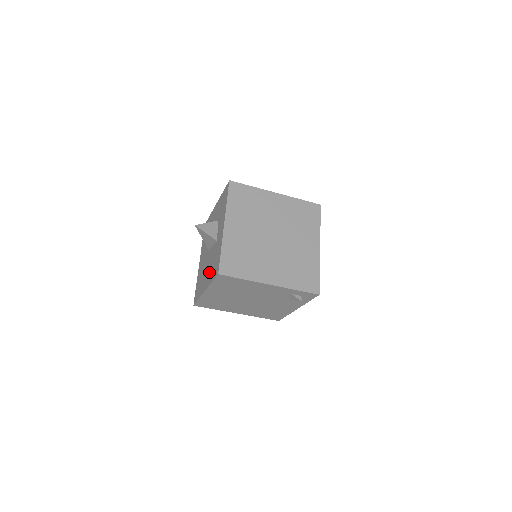
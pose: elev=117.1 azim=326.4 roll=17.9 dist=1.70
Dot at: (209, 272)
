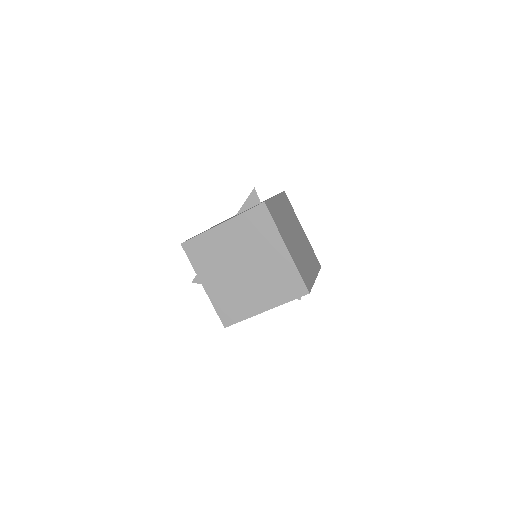
Dot at: occluded
